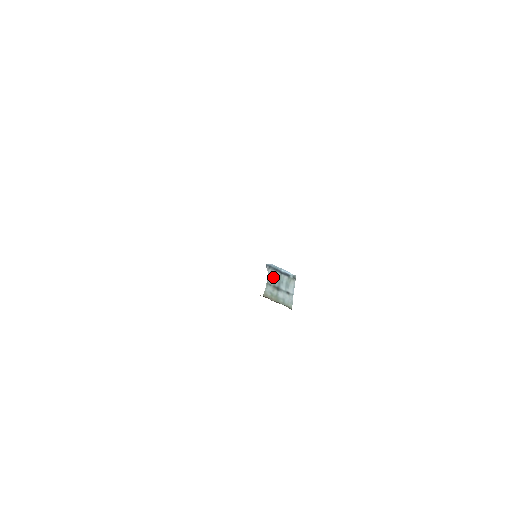
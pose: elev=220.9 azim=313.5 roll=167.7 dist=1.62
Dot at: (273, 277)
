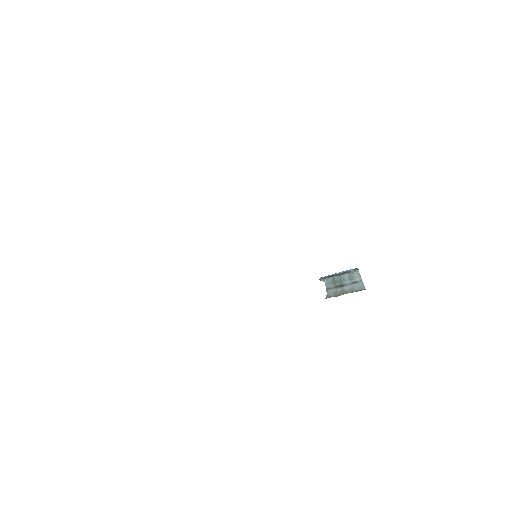
Dot at: (332, 282)
